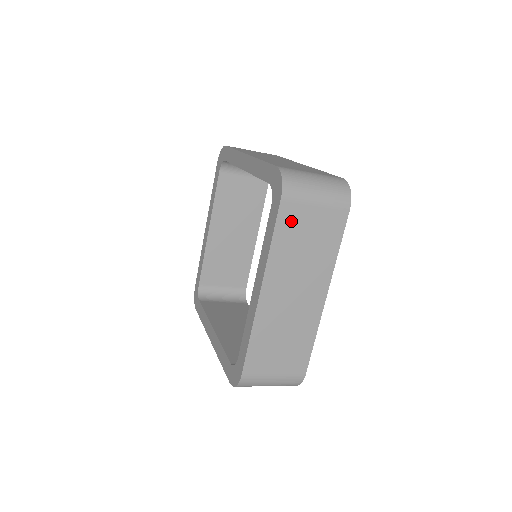
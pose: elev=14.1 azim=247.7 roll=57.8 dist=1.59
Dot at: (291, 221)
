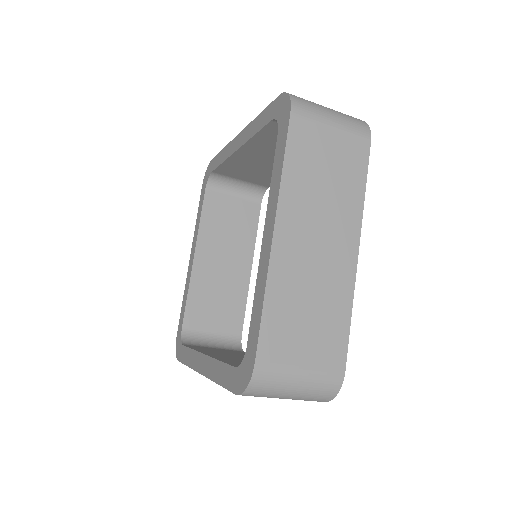
Dot at: (305, 142)
